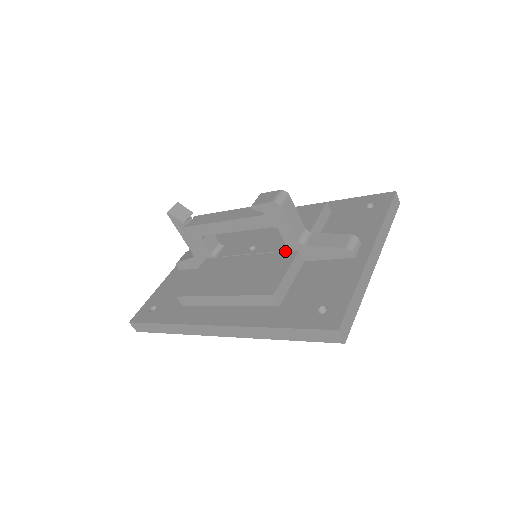
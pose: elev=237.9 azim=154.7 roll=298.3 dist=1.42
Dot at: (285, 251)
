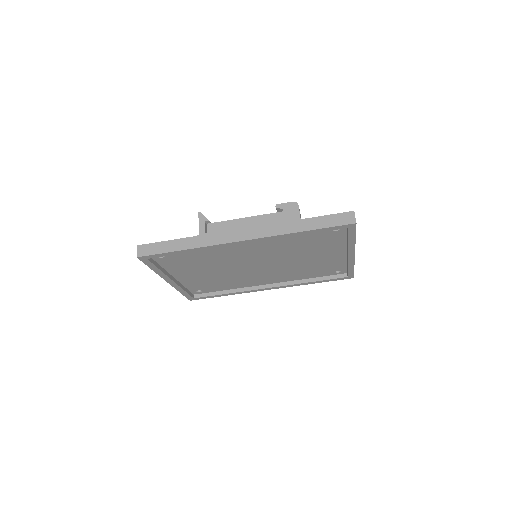
Dot at: occluded
